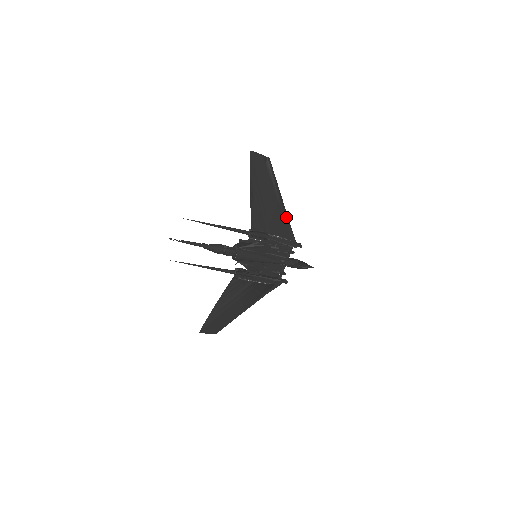
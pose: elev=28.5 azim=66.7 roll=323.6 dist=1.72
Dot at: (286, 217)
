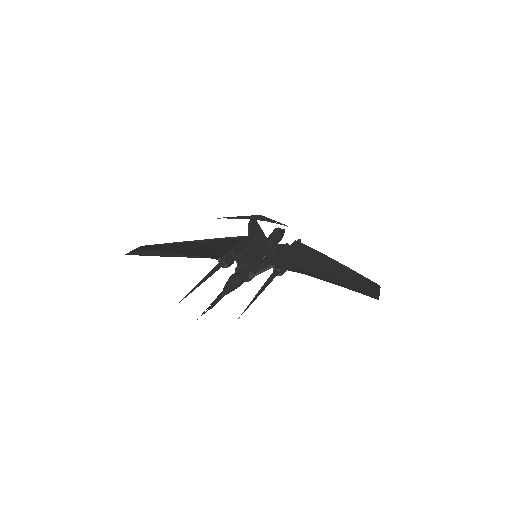
Dot at: occluded
